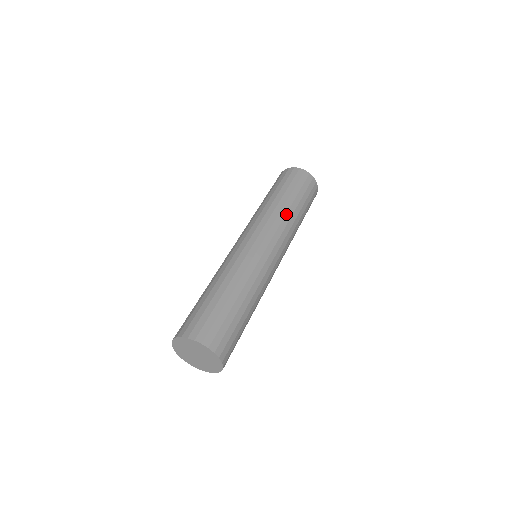
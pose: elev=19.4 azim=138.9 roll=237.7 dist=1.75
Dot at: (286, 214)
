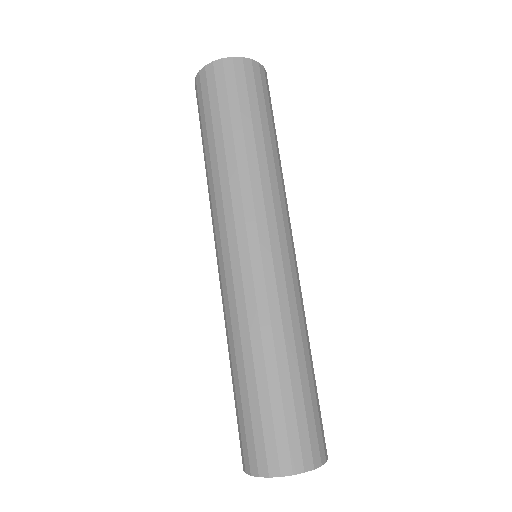
Dot at: (248, 168)
